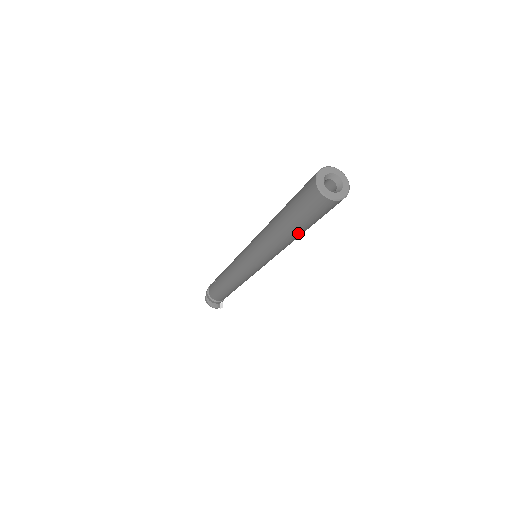
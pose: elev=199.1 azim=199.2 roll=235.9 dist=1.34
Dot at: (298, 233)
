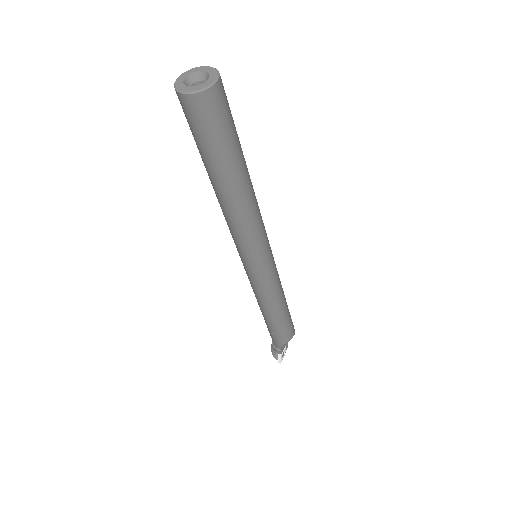
Dot at: (211, 177)
